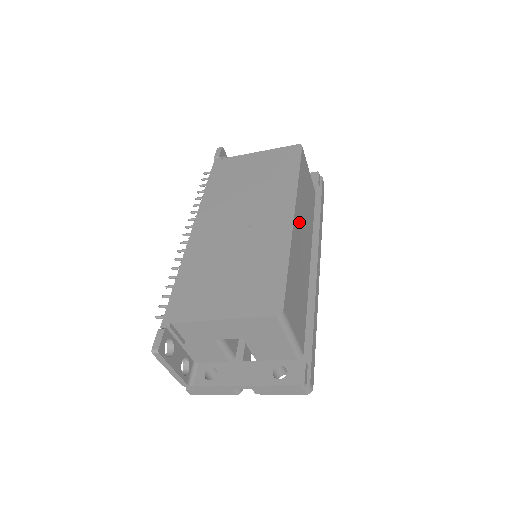
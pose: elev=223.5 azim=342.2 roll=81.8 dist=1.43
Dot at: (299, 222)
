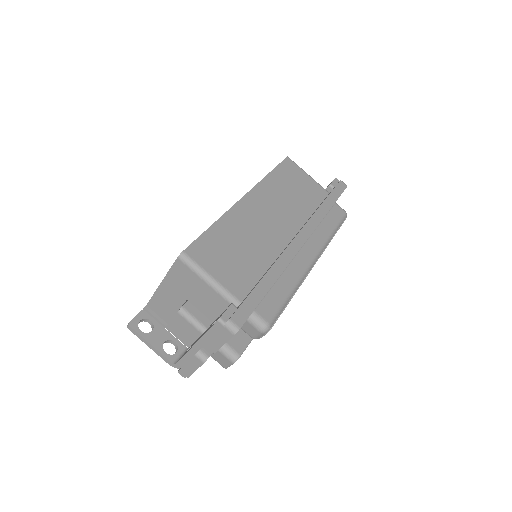
Dot at: (259, 204)
